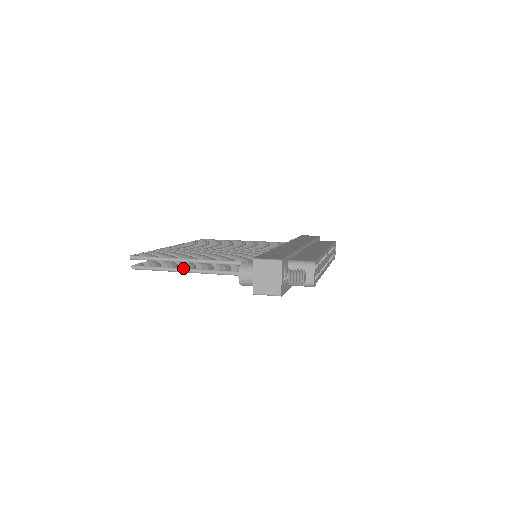
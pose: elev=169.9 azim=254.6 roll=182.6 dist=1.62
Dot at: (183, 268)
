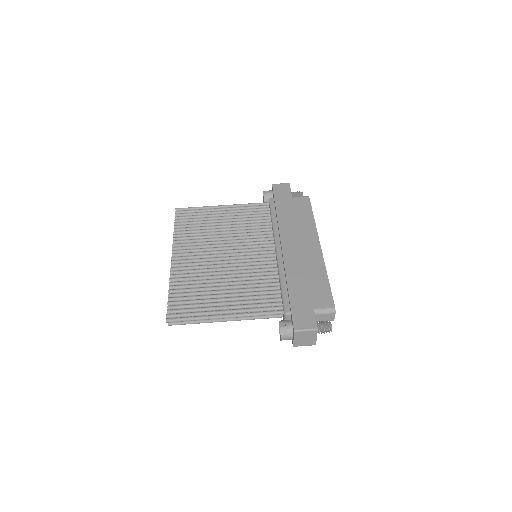
Dot at: (218, 320)
